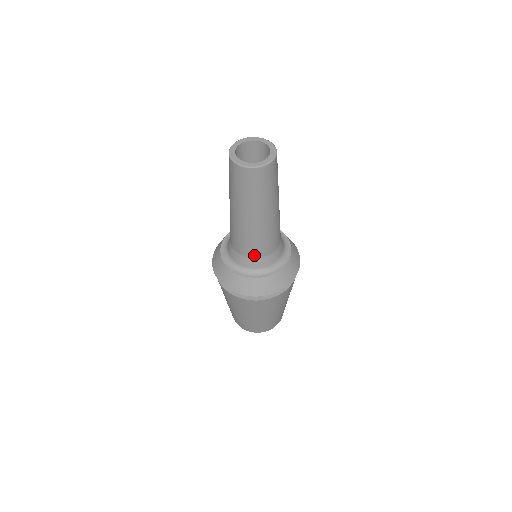
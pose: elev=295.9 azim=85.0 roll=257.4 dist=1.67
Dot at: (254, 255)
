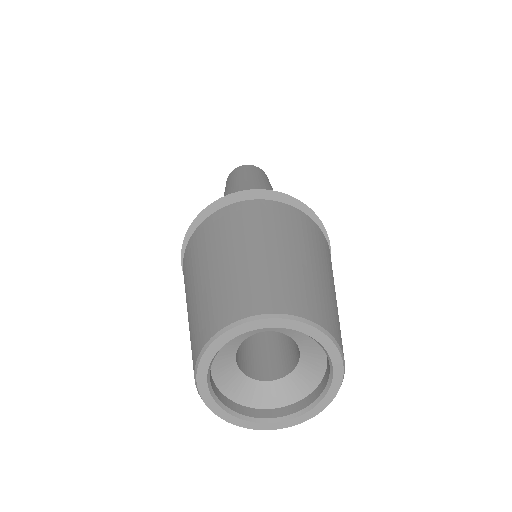
Dot at: occluded
